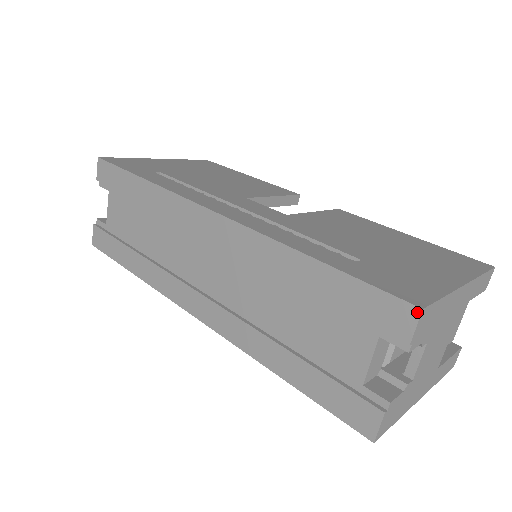
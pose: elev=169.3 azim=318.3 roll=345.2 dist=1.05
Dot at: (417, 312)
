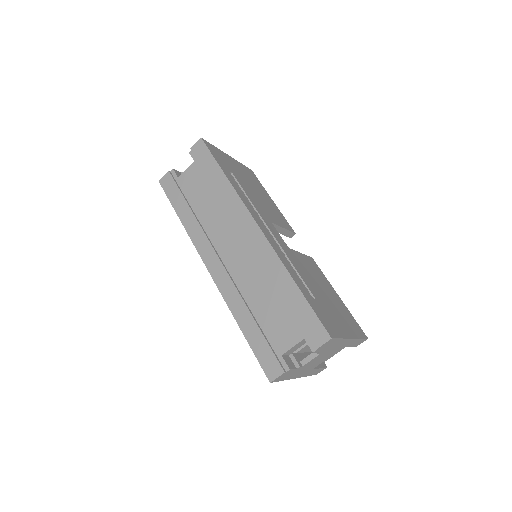
Dot at: (328, 338)
